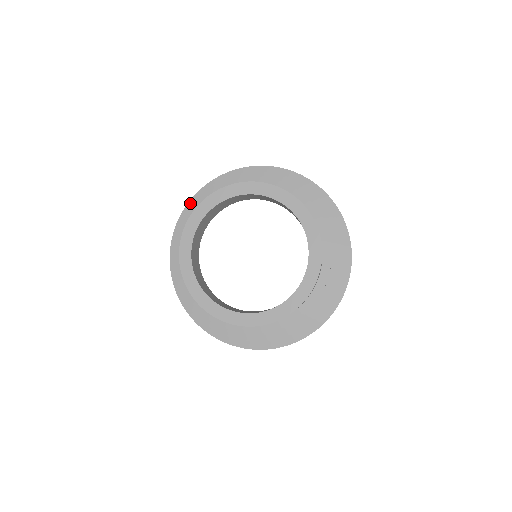
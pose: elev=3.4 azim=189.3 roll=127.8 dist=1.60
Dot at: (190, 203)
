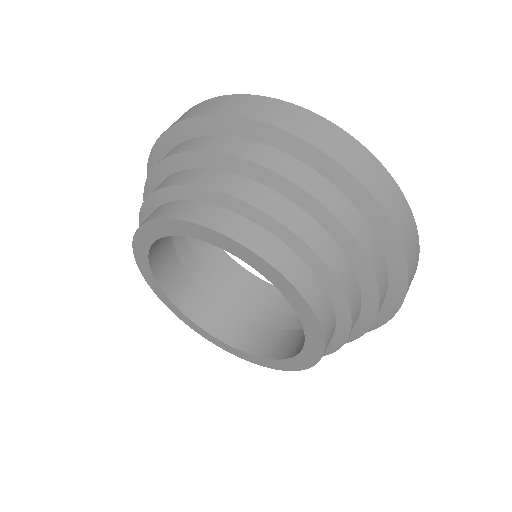
Dot at: (155, 150)
